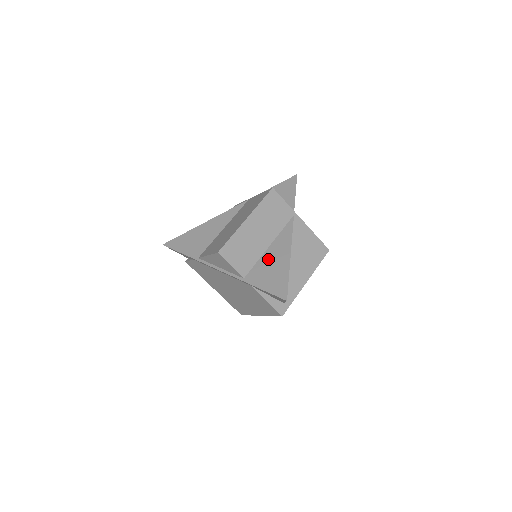
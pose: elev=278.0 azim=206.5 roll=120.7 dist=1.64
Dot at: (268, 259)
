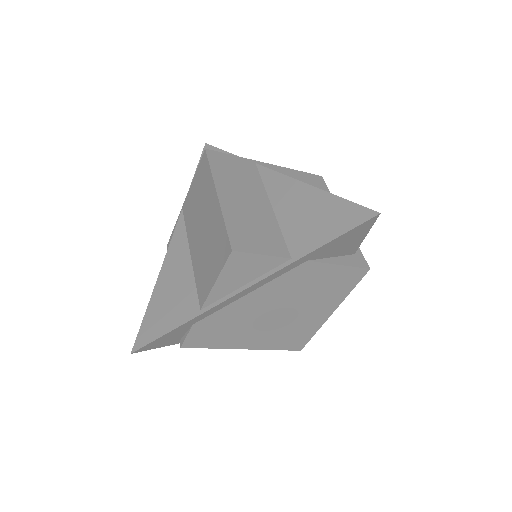
Dot at: (290, 215)
